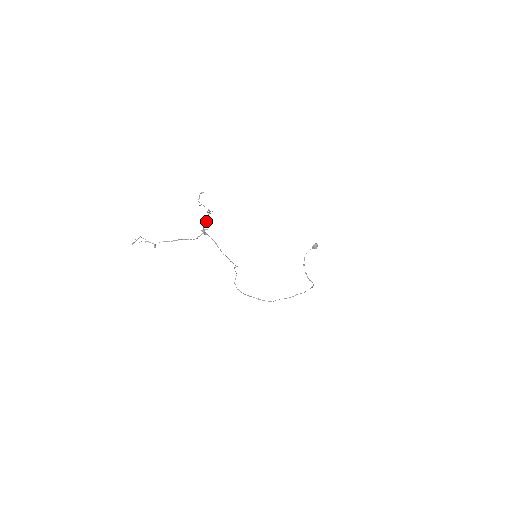
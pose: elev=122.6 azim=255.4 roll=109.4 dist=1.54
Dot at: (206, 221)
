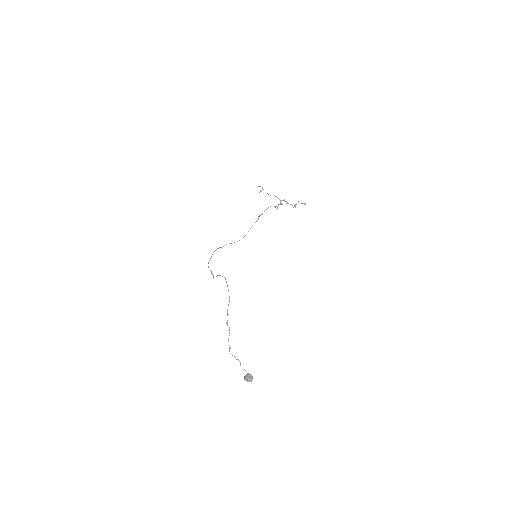
Dot at: occluded
